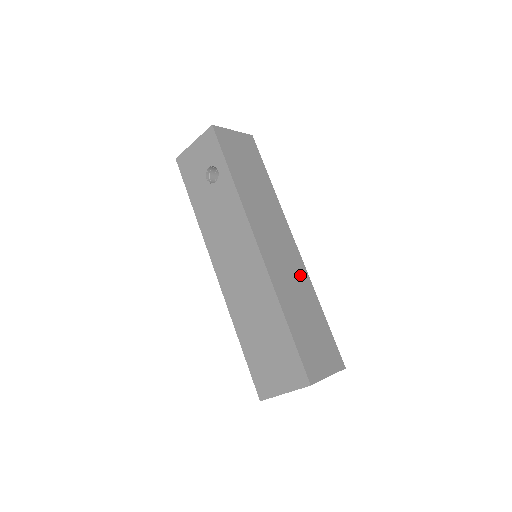
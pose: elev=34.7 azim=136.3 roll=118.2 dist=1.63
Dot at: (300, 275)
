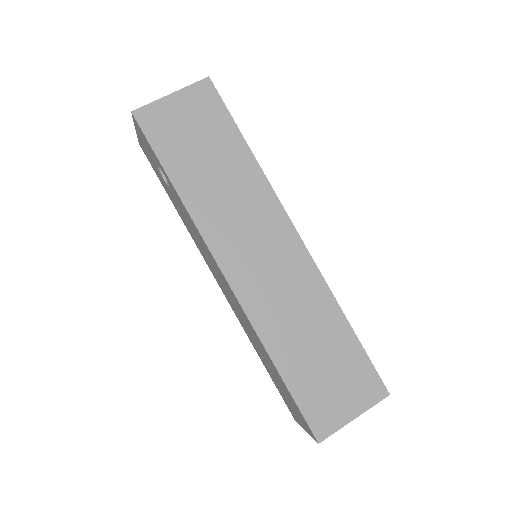
Dot at: (305, 285)
